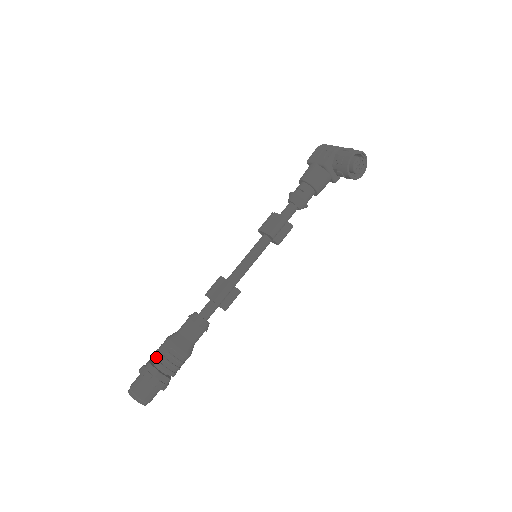
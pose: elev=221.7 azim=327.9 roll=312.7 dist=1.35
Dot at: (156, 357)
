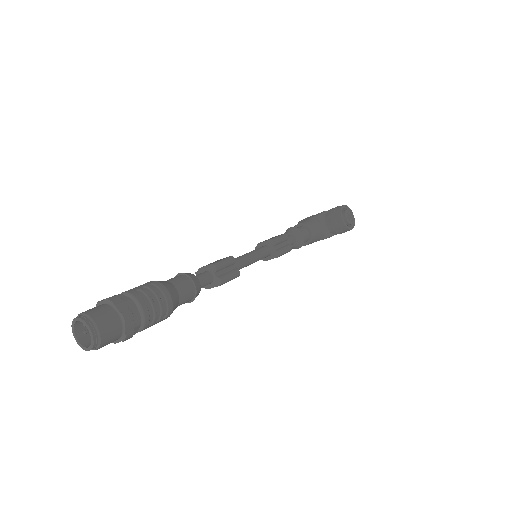
Dot at: (129, 291)
